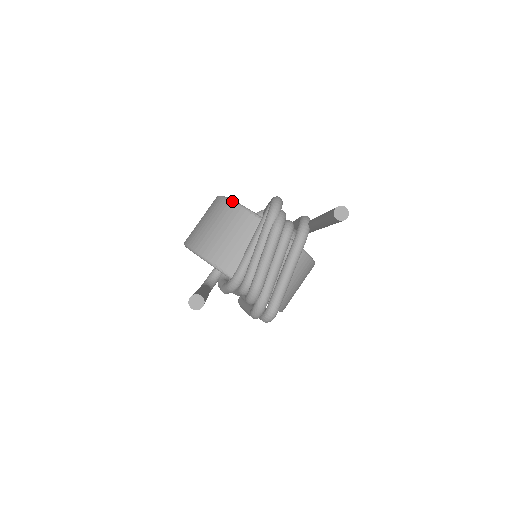
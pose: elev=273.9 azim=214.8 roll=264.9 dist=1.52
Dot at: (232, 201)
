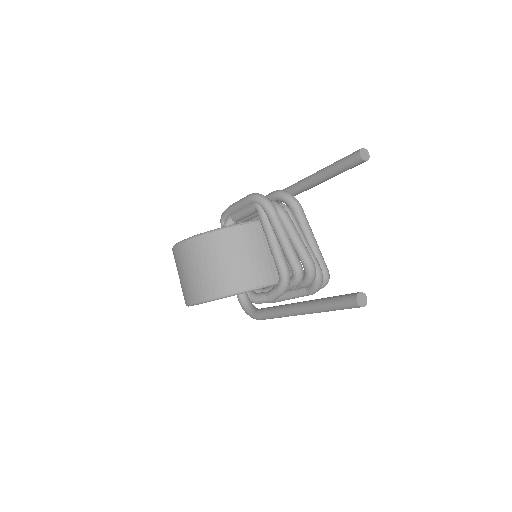
Dot at: (214, 231)
